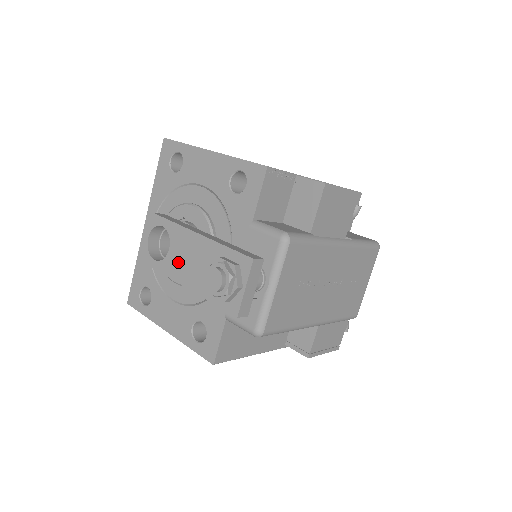
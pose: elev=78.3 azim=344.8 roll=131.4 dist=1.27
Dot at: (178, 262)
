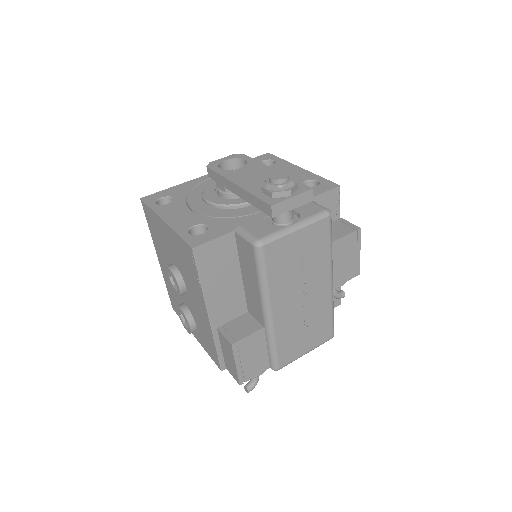
Dot at: (242, 174)
